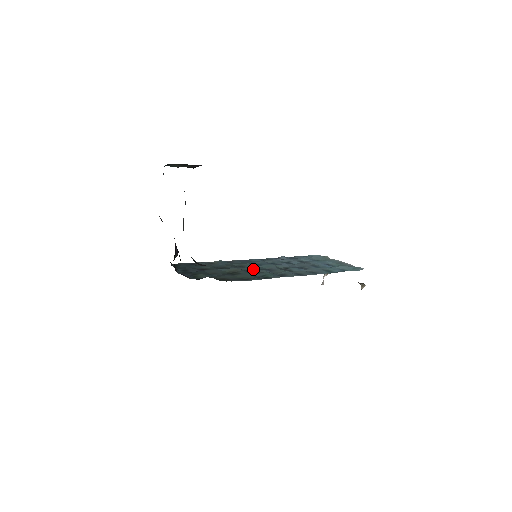
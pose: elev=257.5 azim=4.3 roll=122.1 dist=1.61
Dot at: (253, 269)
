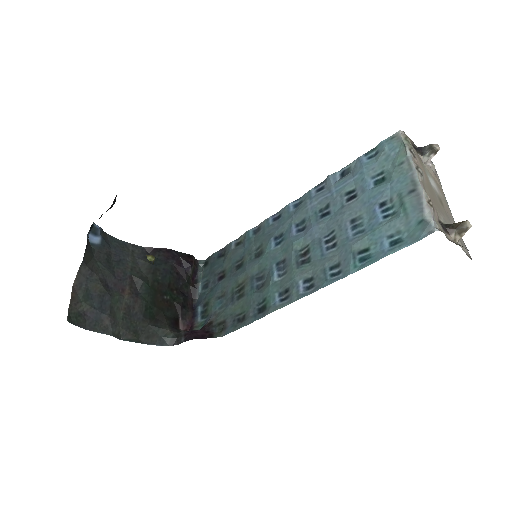
Dot at: (264, 269)
